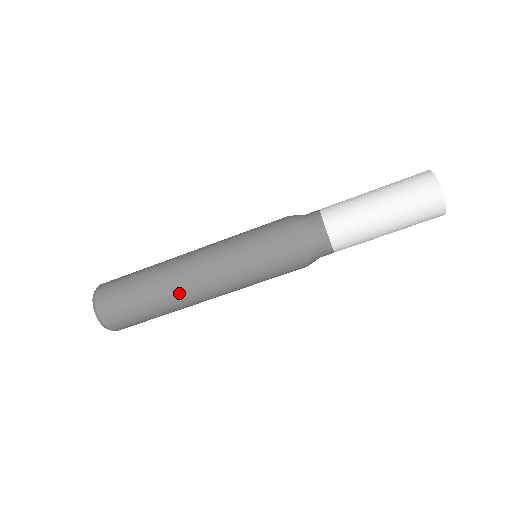
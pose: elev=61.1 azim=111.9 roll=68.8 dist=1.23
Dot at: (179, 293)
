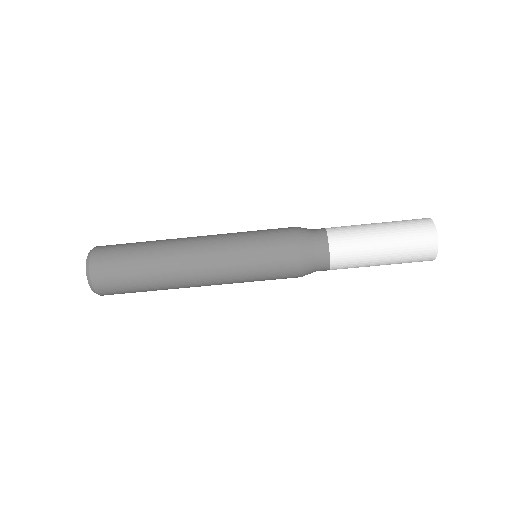
Dot at: (175, 256)
